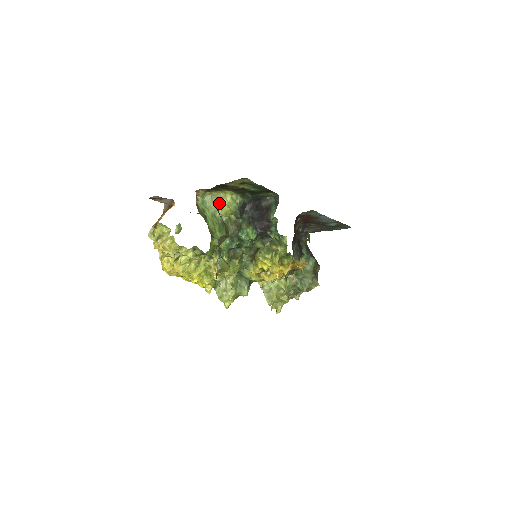
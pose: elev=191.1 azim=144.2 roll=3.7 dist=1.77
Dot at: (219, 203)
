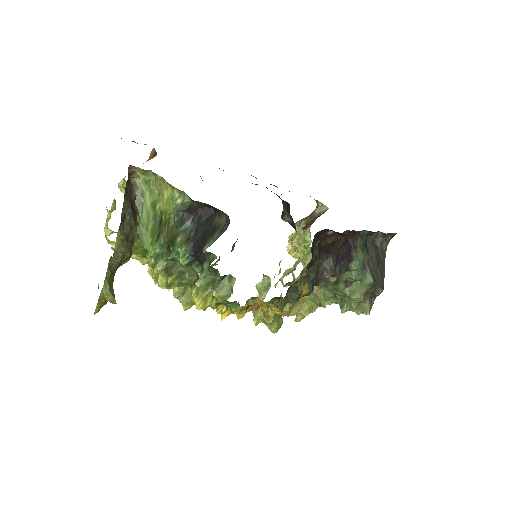
Dot at: (161, 192)
